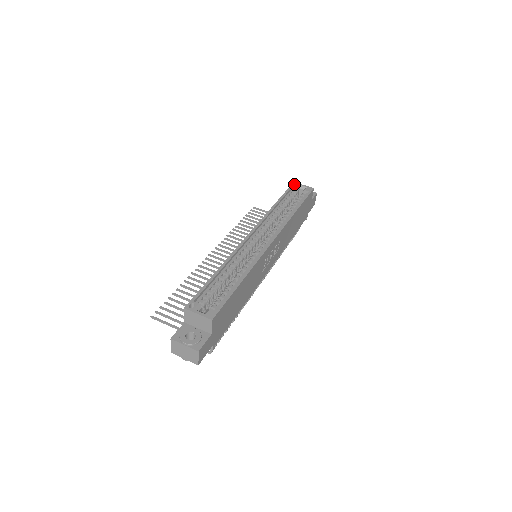
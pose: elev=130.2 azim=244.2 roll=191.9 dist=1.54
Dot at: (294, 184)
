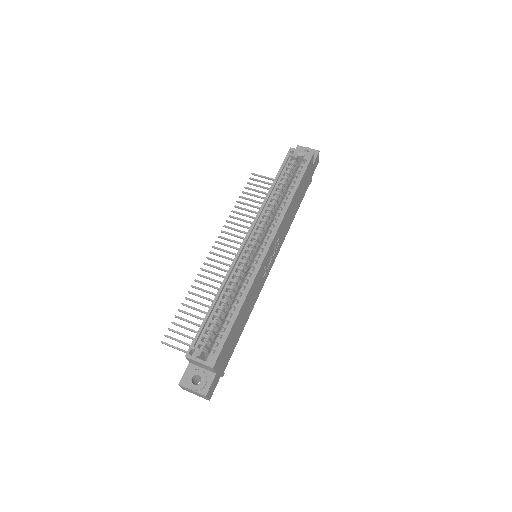
Dot at: (291, 151)
